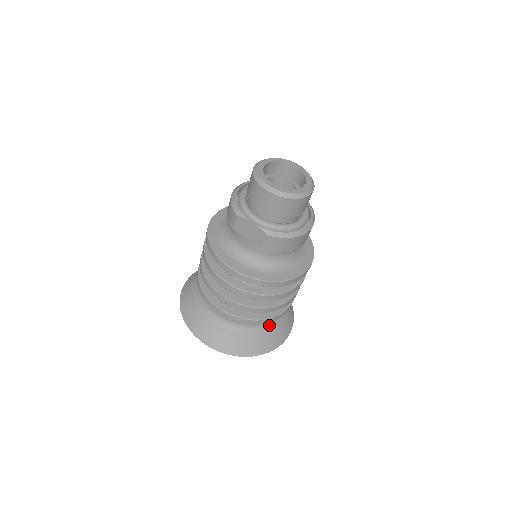
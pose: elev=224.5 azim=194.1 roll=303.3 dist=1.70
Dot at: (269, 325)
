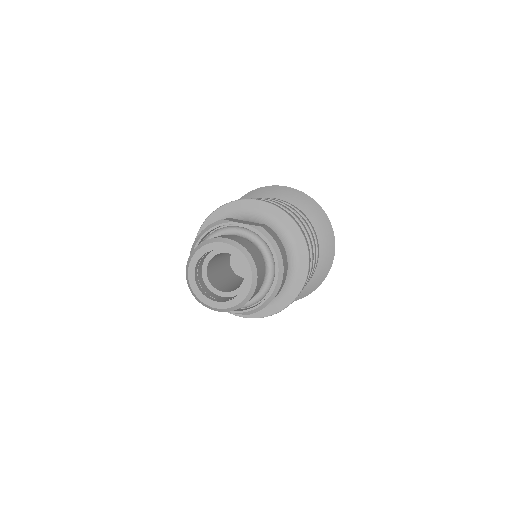
Dot at: occluded
